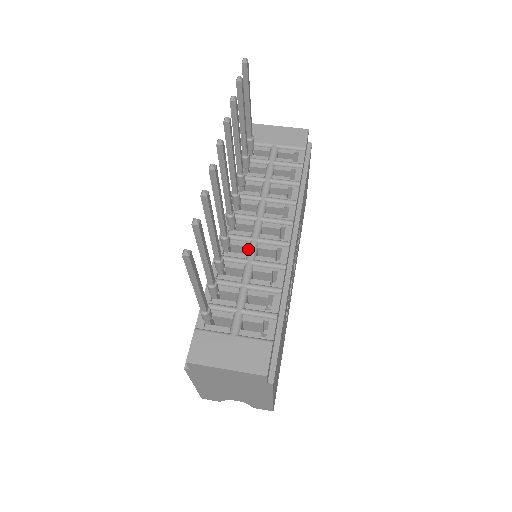
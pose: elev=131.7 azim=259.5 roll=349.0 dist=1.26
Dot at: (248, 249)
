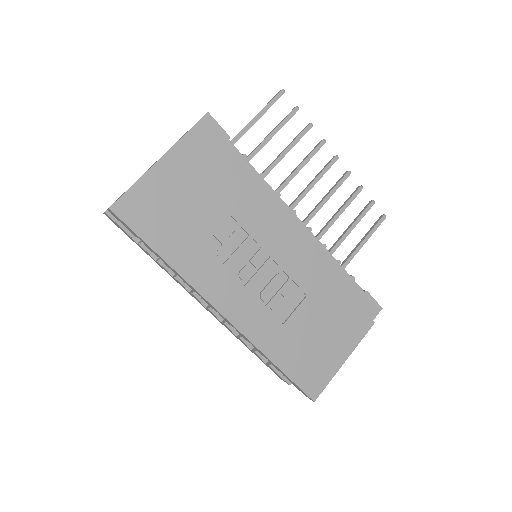
Dot at: occluded
